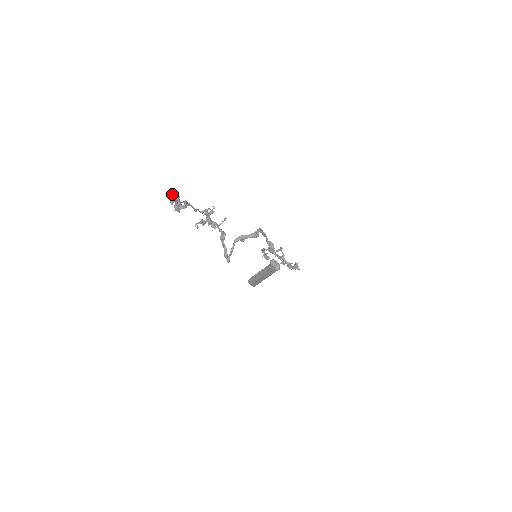
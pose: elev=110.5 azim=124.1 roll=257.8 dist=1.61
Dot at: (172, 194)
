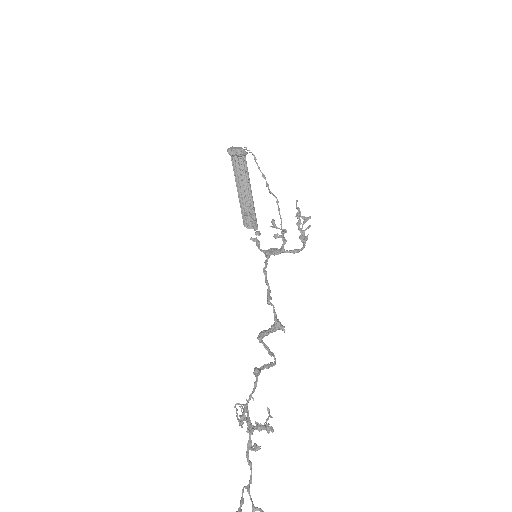
Dot at: out of frame
